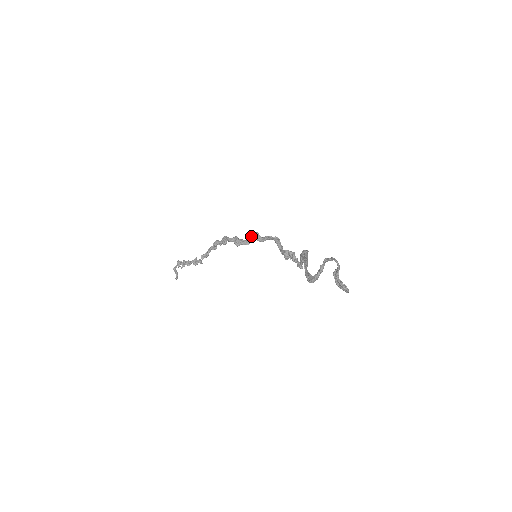
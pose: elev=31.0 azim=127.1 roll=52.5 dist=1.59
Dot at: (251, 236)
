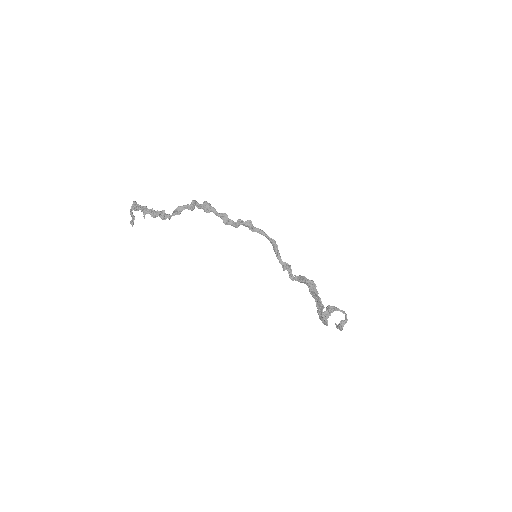
Dot at: (243, 221)
